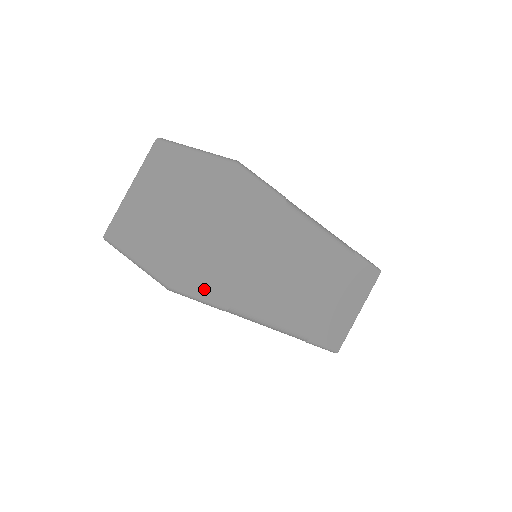
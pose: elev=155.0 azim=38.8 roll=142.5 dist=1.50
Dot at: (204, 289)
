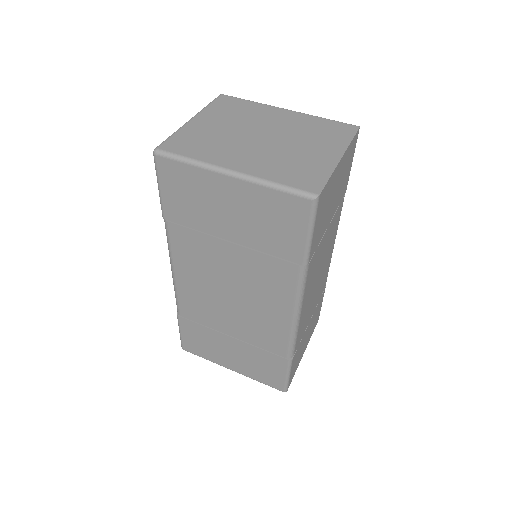
Dot at: (317, 224)
